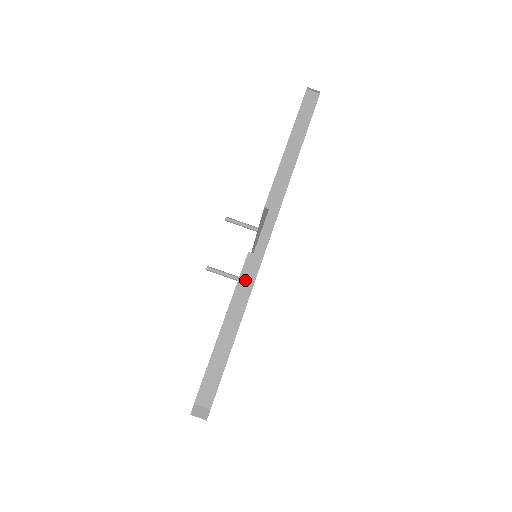
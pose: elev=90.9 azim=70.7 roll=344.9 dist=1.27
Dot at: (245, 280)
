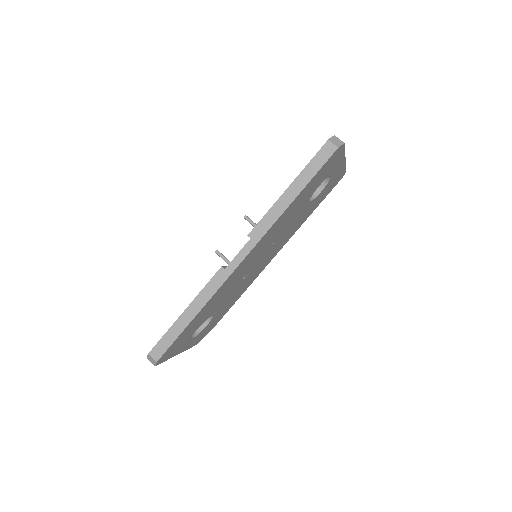
Dot at: (211, 286)
